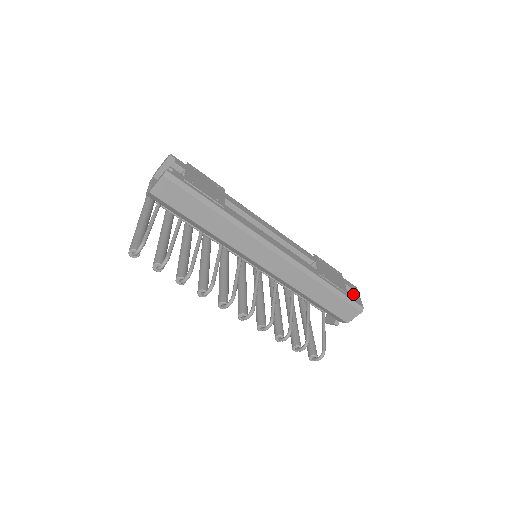
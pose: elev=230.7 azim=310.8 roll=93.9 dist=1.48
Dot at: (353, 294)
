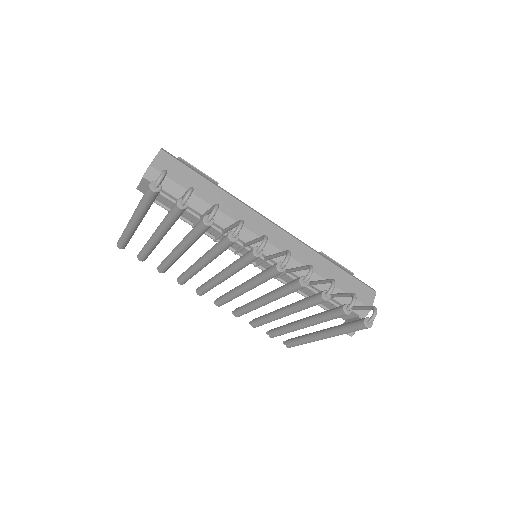
Dot at: occluded
